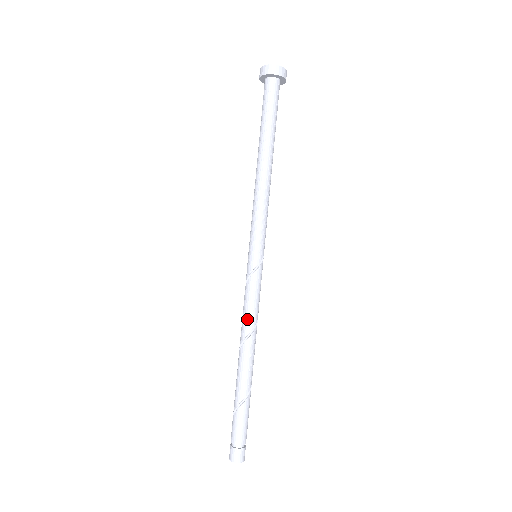
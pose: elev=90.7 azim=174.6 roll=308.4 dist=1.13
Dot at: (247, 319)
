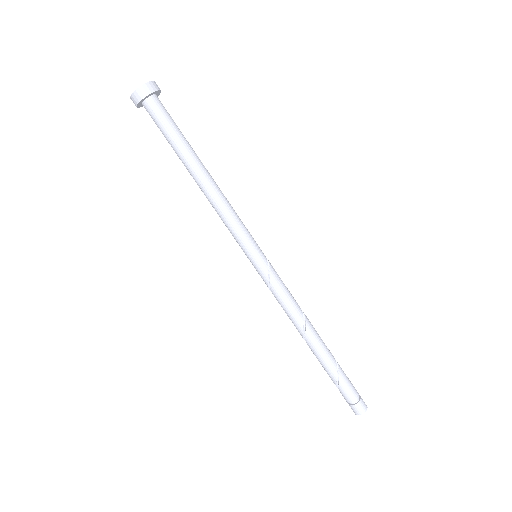
Dot at: (294, 306)
